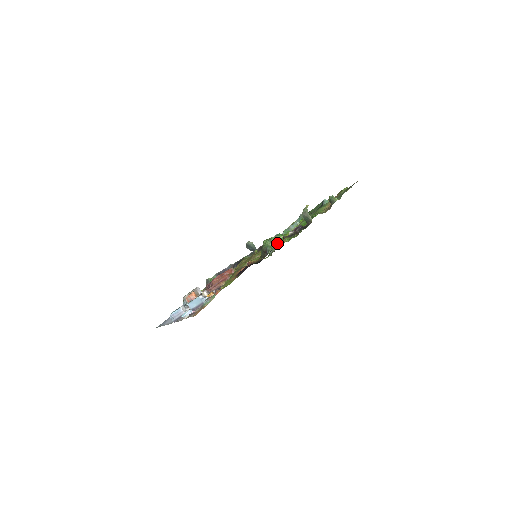
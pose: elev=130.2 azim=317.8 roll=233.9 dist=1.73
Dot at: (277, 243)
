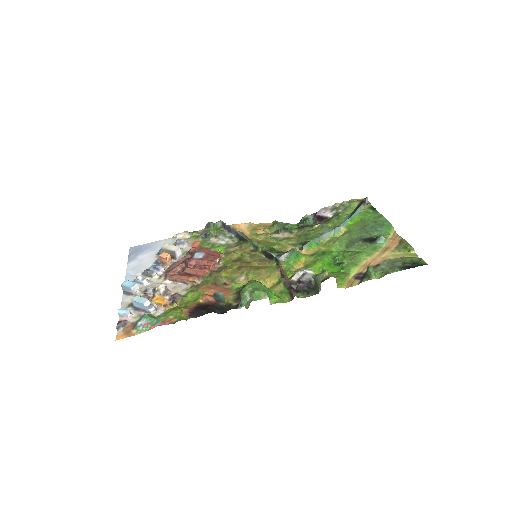
Dot at: (272, 278)
